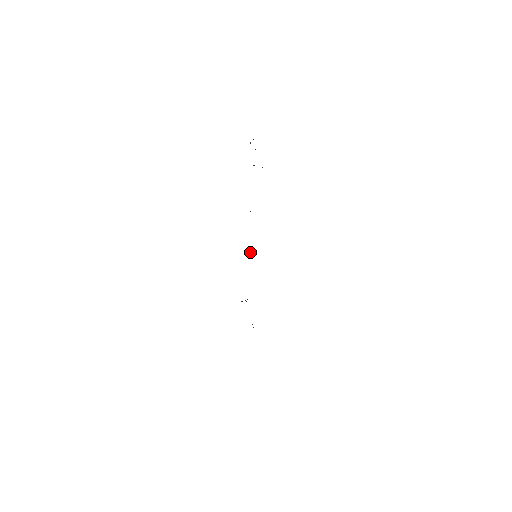
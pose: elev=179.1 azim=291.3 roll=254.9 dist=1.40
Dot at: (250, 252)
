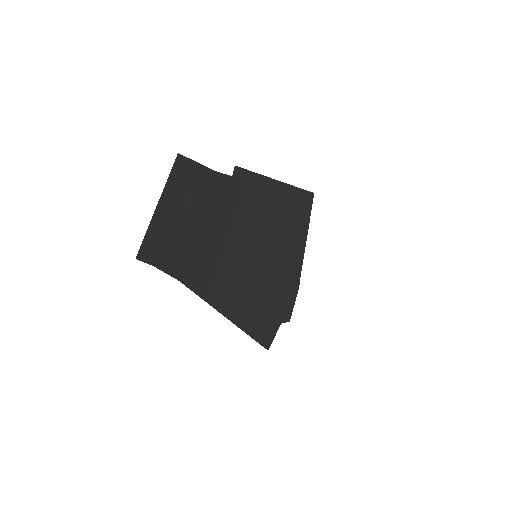
Dot at: (260, 238)
